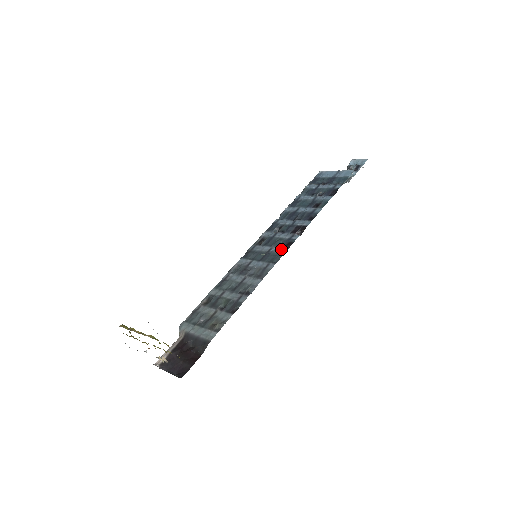
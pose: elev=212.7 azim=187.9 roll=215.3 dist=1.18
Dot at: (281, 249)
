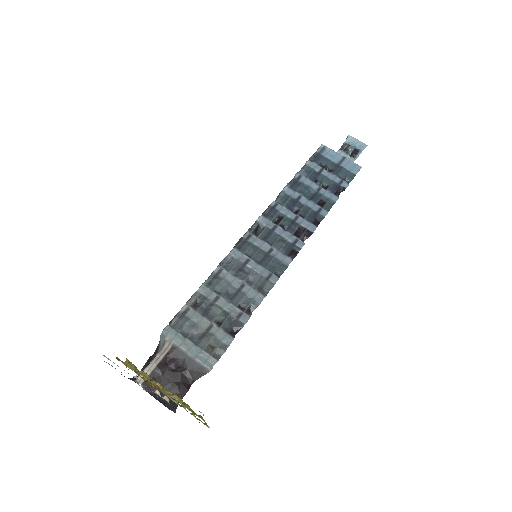
Dot at: (284, 257)
